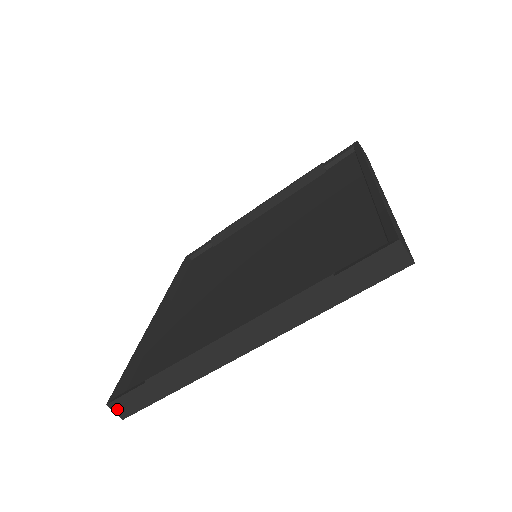
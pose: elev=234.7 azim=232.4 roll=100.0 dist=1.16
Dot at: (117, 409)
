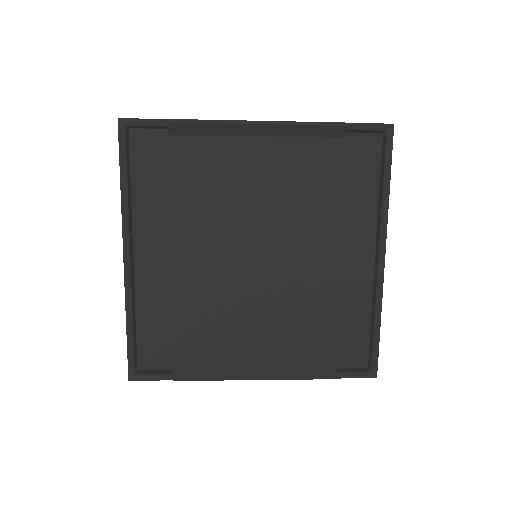
Dot at: occluded
